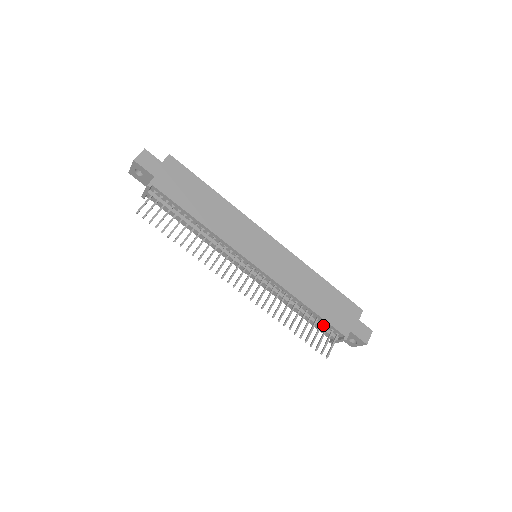
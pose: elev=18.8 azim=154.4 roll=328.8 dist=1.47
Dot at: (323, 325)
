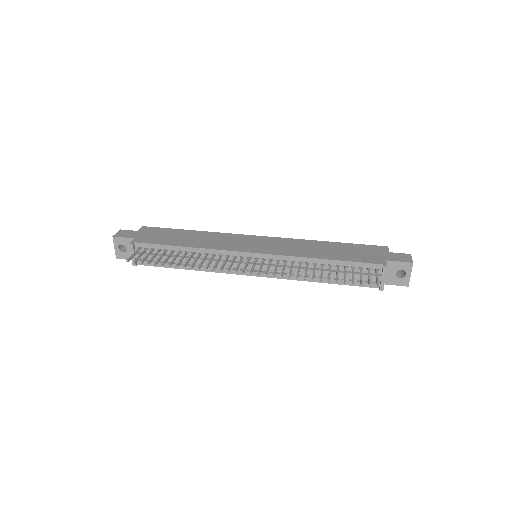
Dot at: (357, 272)
